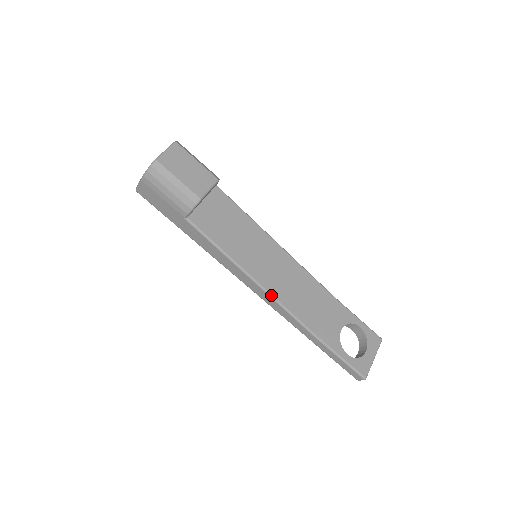
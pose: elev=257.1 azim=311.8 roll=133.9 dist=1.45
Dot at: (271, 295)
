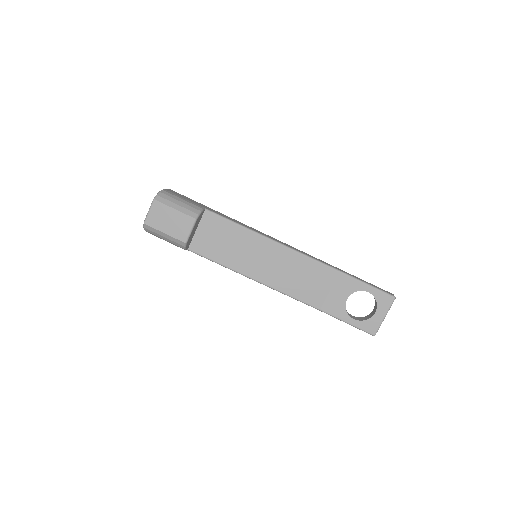
Dot at: (272, 288)
